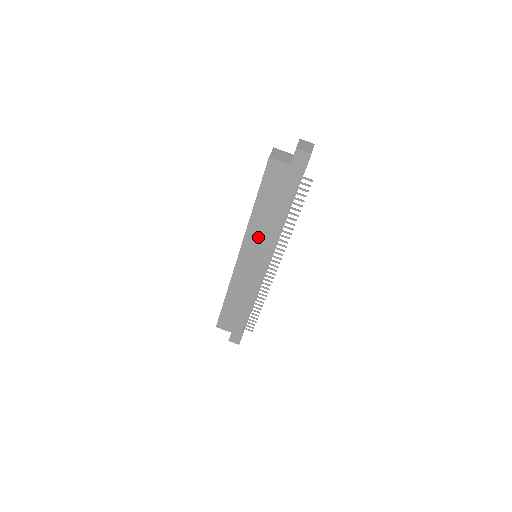
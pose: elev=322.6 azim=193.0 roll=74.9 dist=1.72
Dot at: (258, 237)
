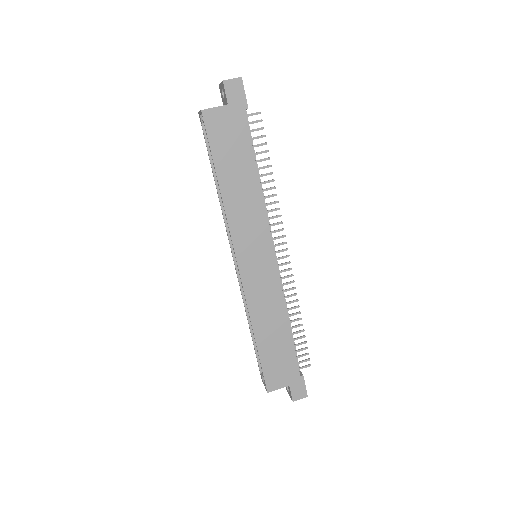
Dot at: (245, 222)
